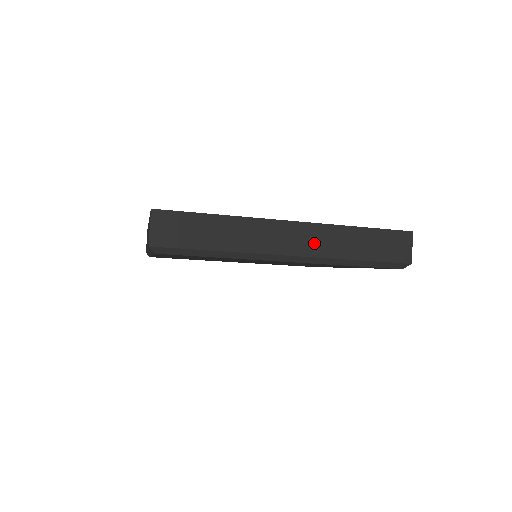
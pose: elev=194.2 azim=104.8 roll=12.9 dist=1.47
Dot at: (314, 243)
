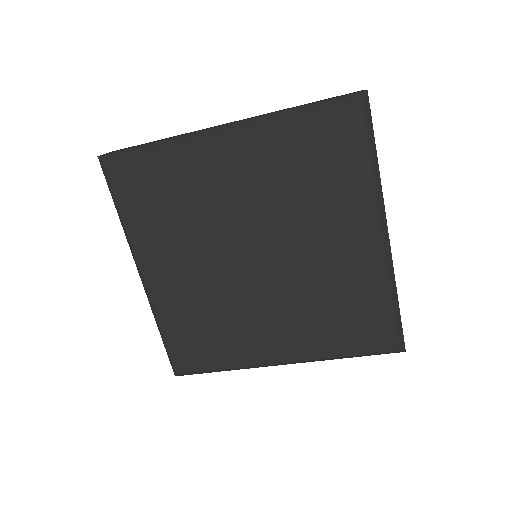
Dot at: occluded
